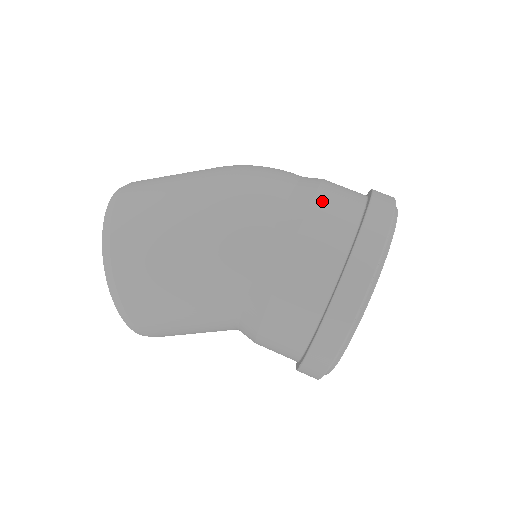
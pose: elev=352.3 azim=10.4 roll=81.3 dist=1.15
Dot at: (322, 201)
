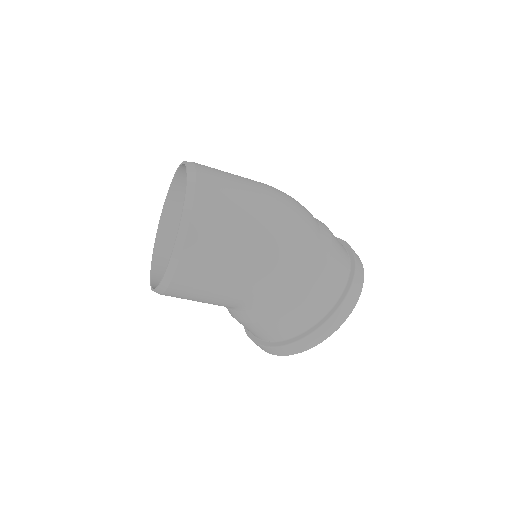
Dot at: (334, 257)
